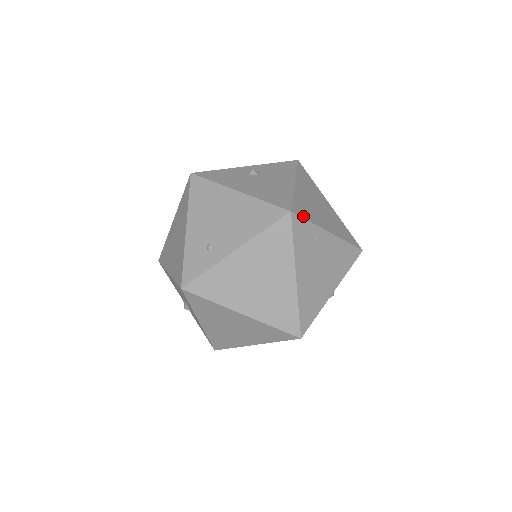
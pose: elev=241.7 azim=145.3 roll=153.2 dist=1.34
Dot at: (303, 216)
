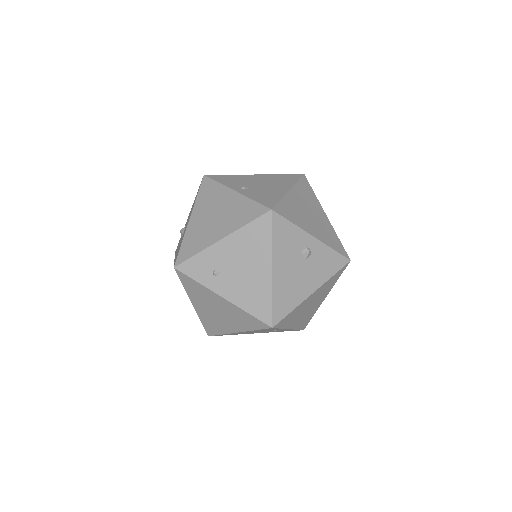
Dot at: (280, 326)
